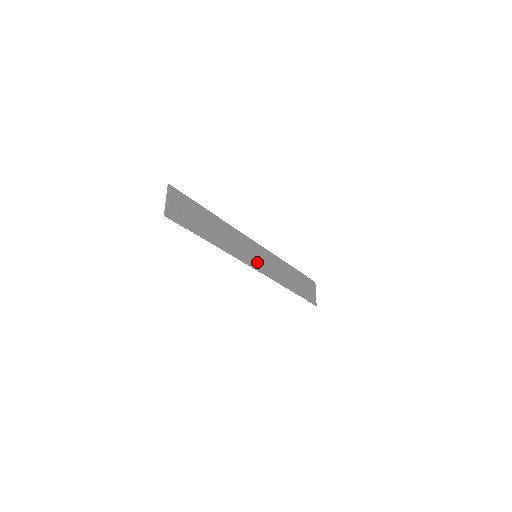
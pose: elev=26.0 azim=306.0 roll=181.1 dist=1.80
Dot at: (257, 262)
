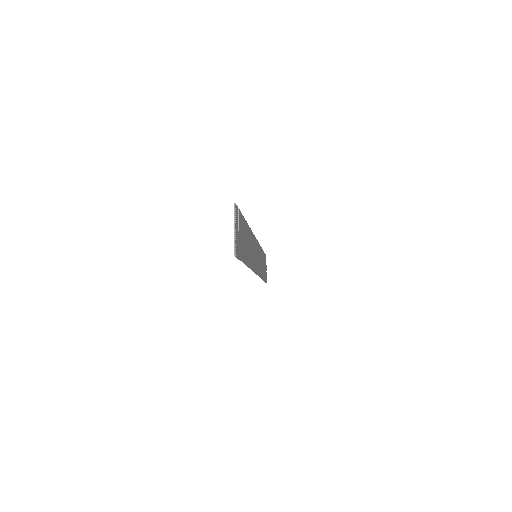
Dot at: (256, 263)
